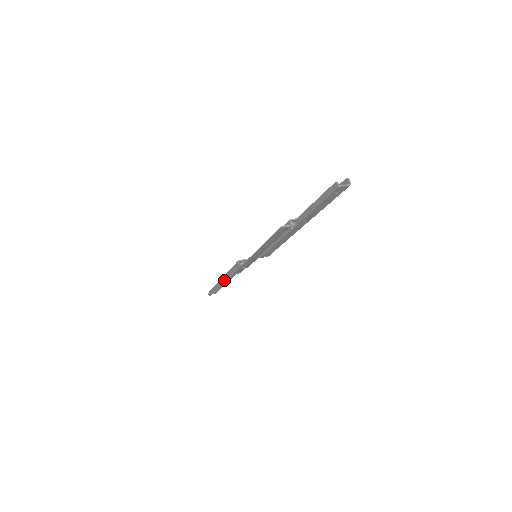
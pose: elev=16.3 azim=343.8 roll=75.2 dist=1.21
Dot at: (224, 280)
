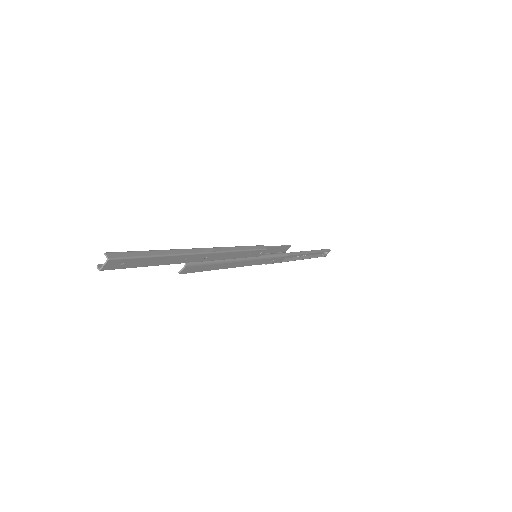
Dot at: occluded
